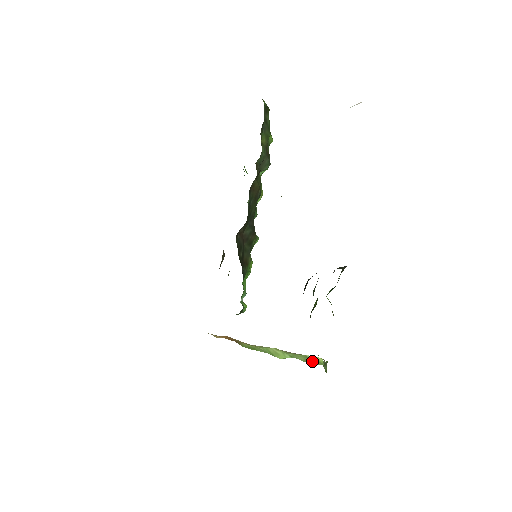
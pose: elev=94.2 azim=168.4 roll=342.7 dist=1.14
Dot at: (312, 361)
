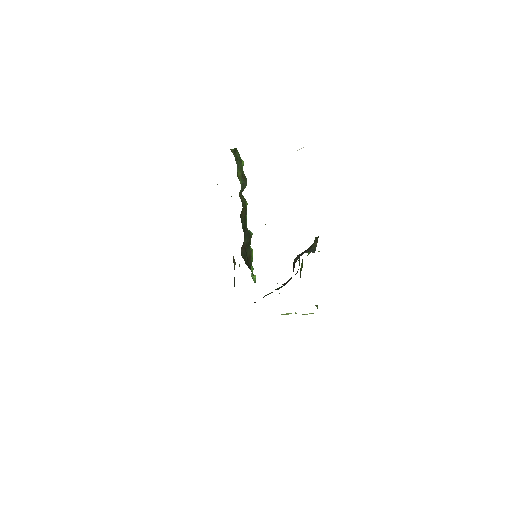
Dot at: occluded
